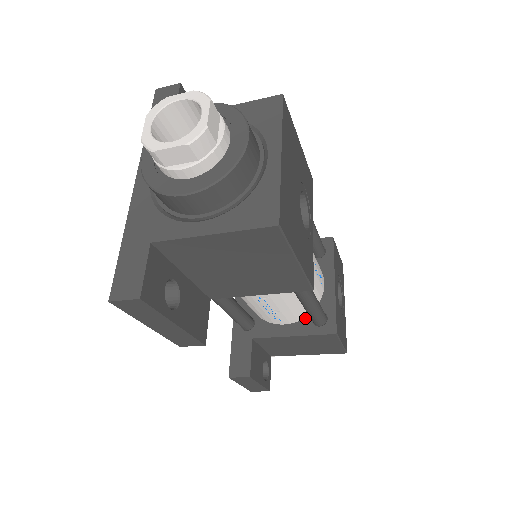
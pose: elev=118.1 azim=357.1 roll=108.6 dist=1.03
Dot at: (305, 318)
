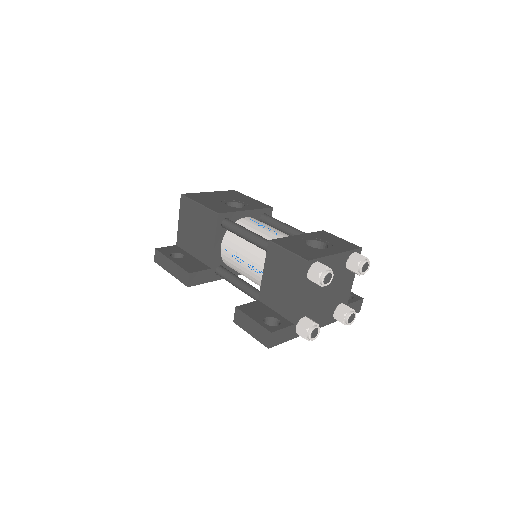
Dot at: occluded
